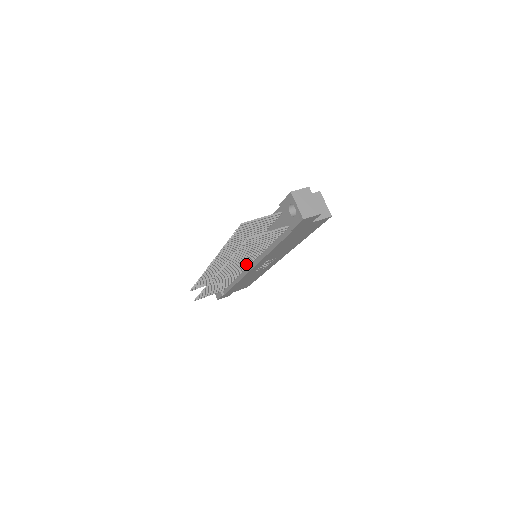
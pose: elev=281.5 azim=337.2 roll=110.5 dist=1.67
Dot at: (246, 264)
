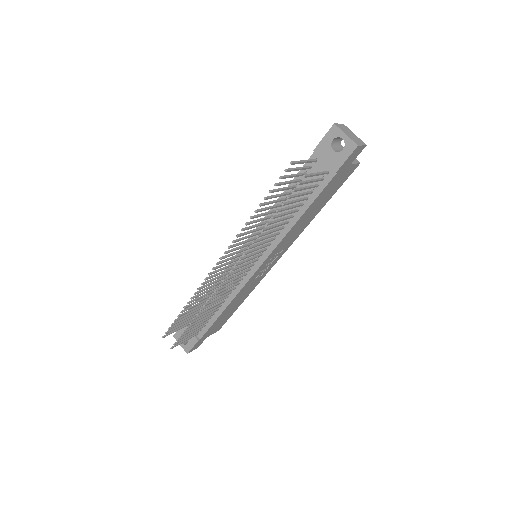
Dot at: (254, 260)
